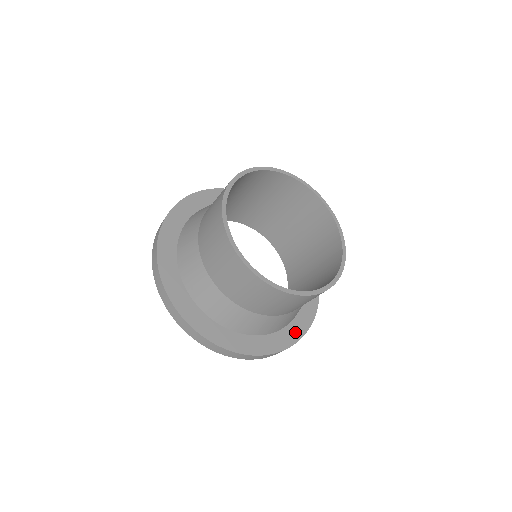
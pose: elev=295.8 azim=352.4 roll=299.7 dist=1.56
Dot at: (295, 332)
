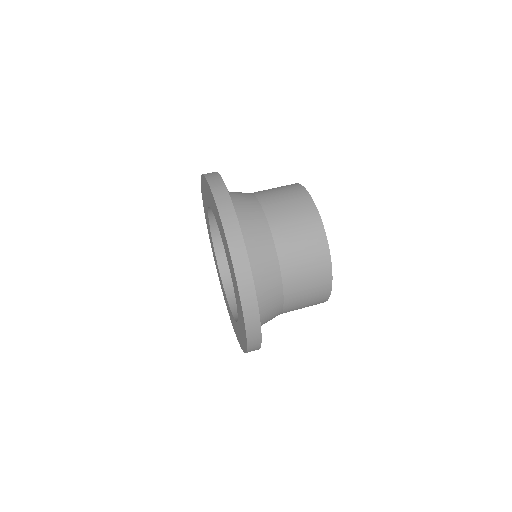
Dot at: occluded
